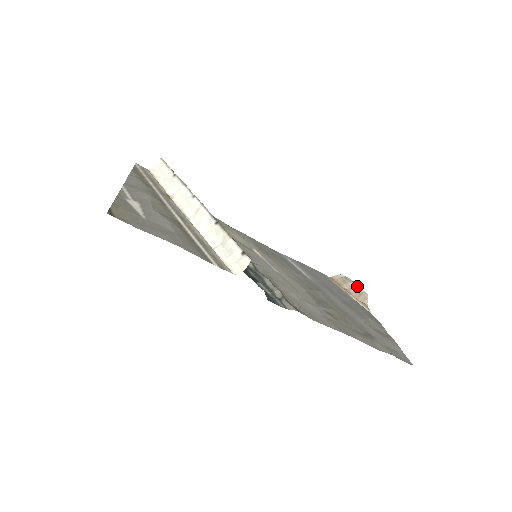
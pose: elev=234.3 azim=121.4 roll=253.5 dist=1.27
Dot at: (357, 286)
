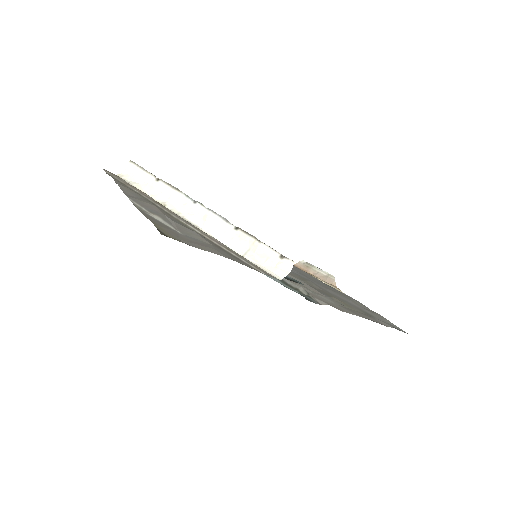
Dot at: (321, 270)
